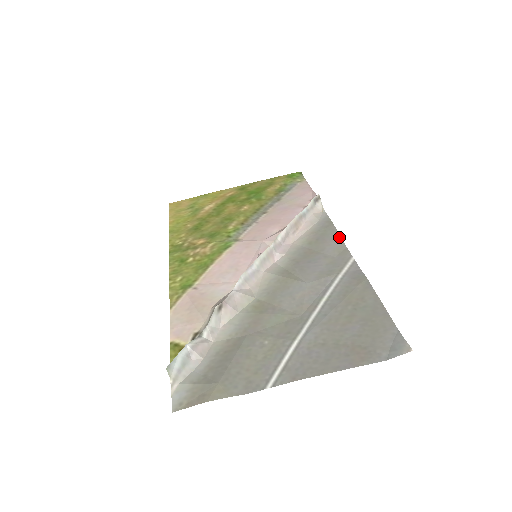
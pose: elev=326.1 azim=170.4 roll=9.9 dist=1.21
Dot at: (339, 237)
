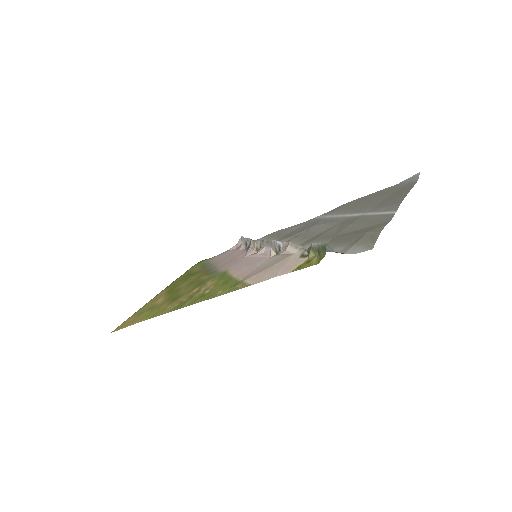
Dot at: (290, 227)
